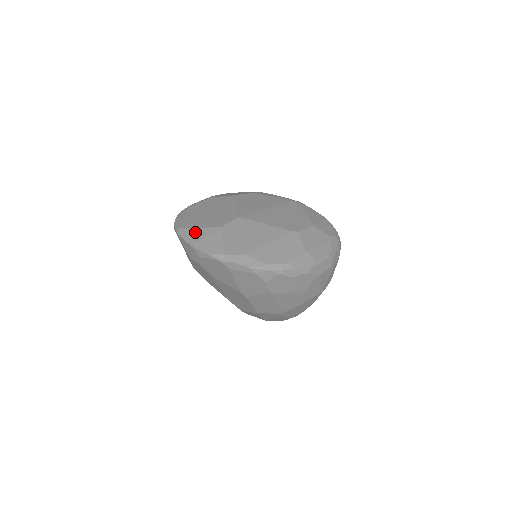
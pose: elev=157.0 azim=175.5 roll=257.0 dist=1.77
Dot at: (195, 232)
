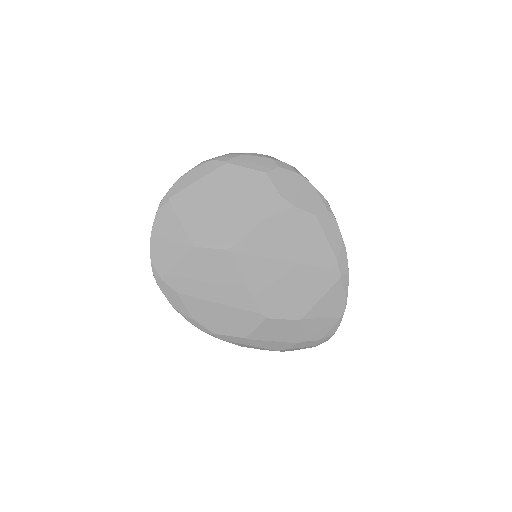
Dot at: (171, 222)
